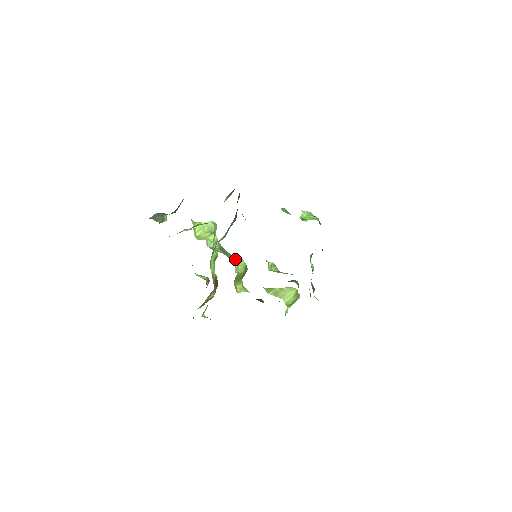
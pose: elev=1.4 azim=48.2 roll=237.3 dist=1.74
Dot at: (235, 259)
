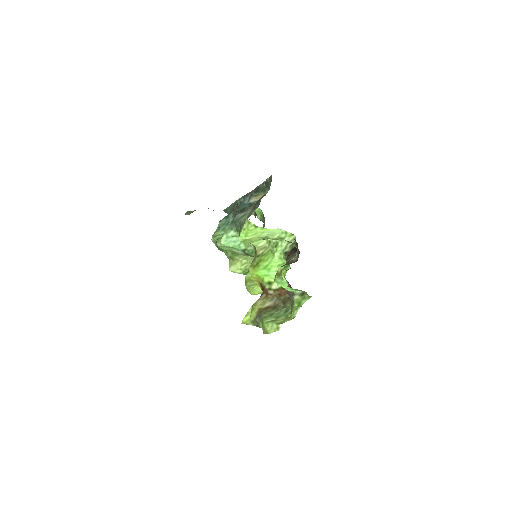
Dot at: (241, 259)
